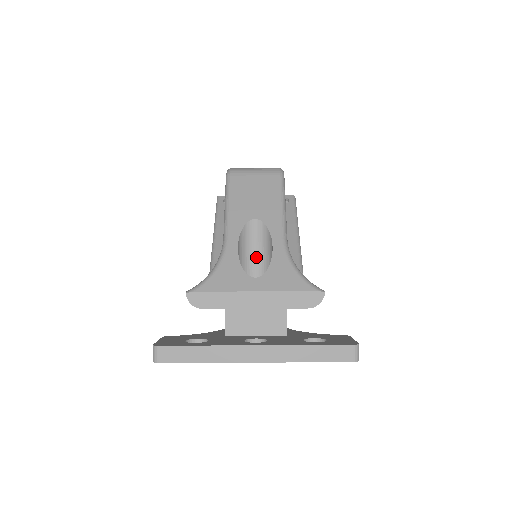
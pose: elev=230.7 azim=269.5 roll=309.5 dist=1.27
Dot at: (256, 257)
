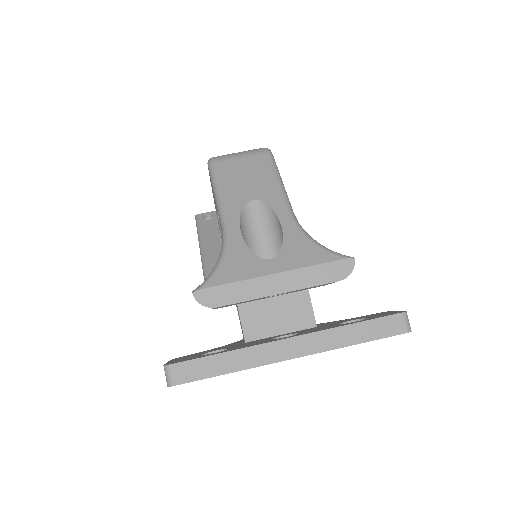
Dot at: (263, 242)
